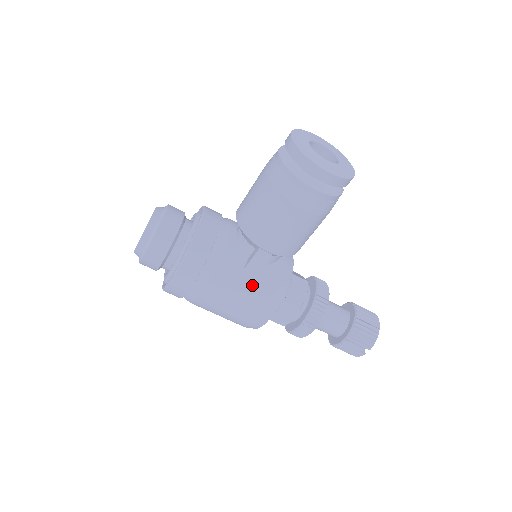
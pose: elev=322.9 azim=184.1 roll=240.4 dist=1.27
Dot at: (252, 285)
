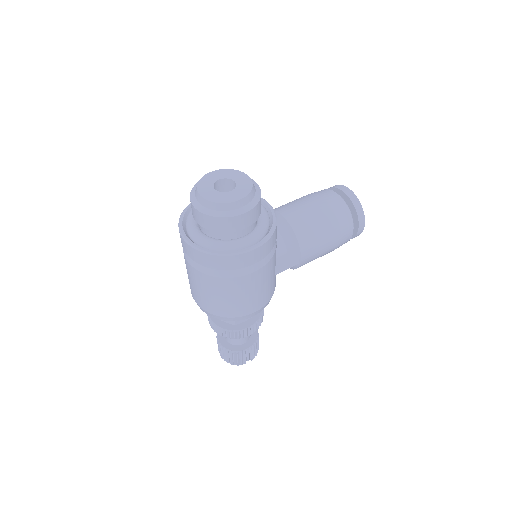
Dot at: (272, 282)
